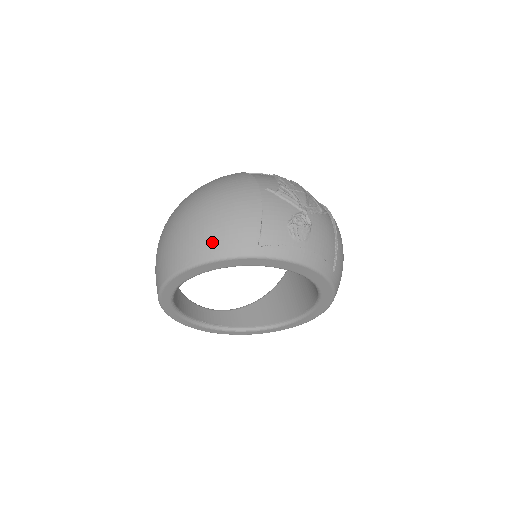
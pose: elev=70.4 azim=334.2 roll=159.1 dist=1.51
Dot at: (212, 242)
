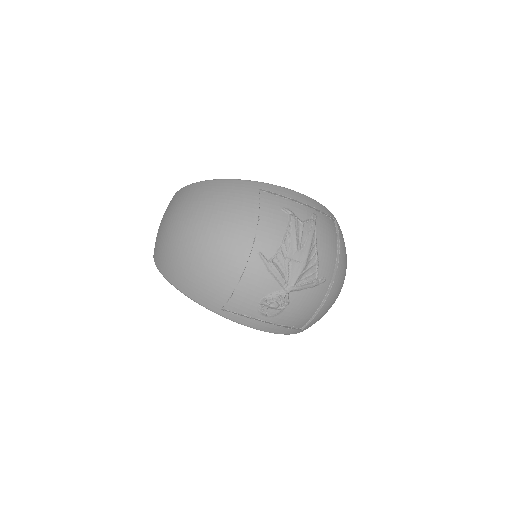
Dot at: (185, 281)
